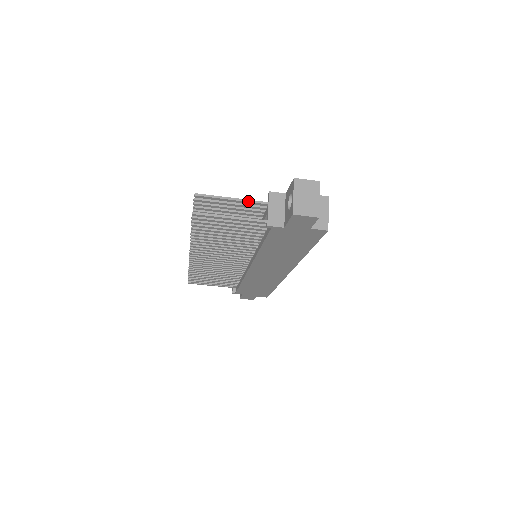
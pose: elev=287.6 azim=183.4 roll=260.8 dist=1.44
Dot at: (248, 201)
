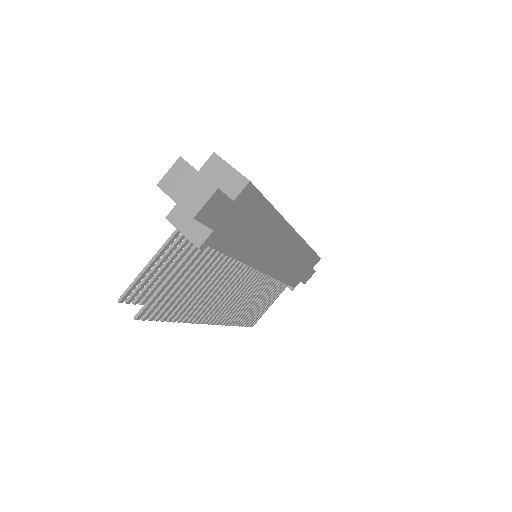
Dot at: (163, 248)
